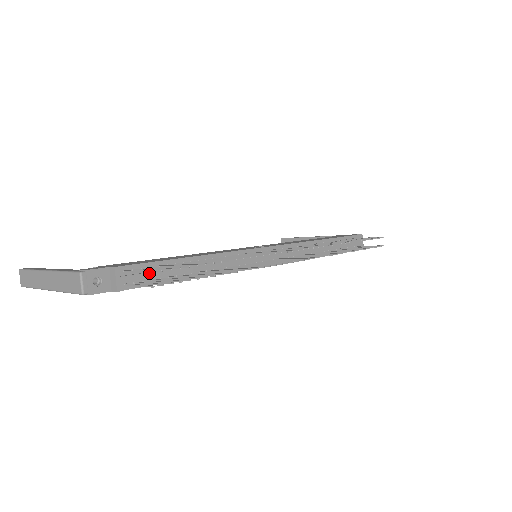
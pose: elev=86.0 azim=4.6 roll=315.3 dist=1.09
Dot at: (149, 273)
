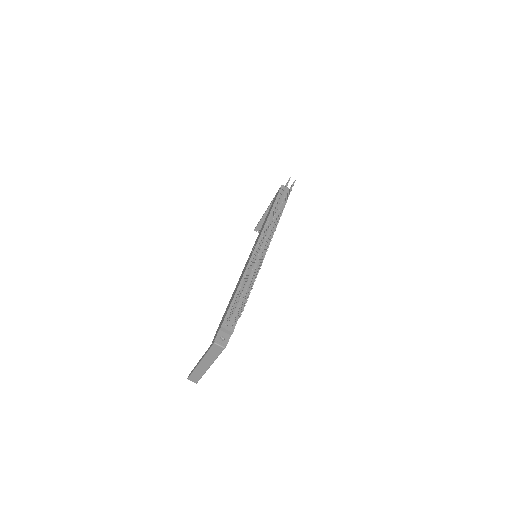
Dot at: (233, 314)
